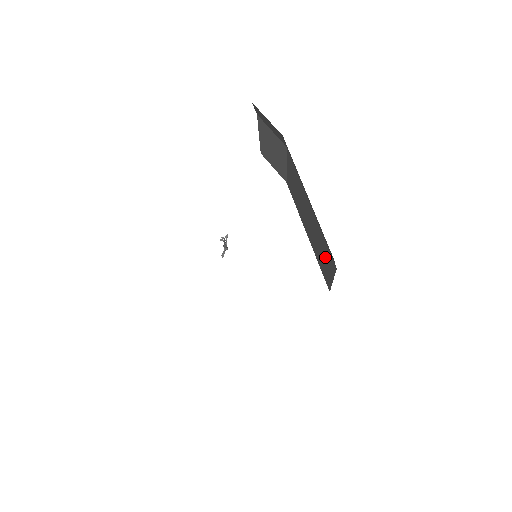
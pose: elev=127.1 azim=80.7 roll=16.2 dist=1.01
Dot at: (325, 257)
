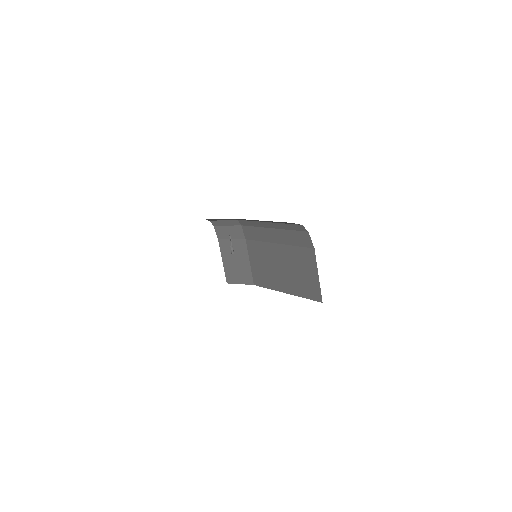
Dot at: (304, 266)
